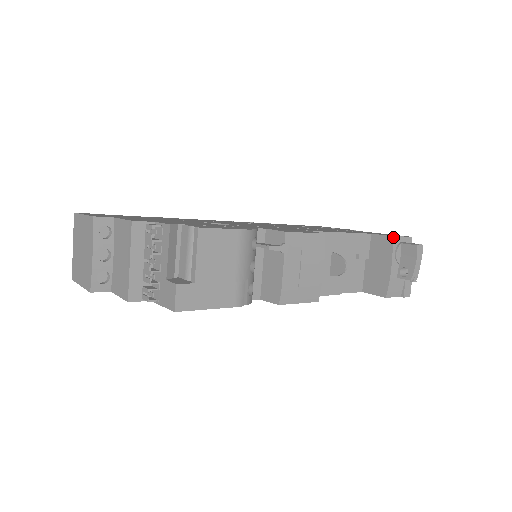
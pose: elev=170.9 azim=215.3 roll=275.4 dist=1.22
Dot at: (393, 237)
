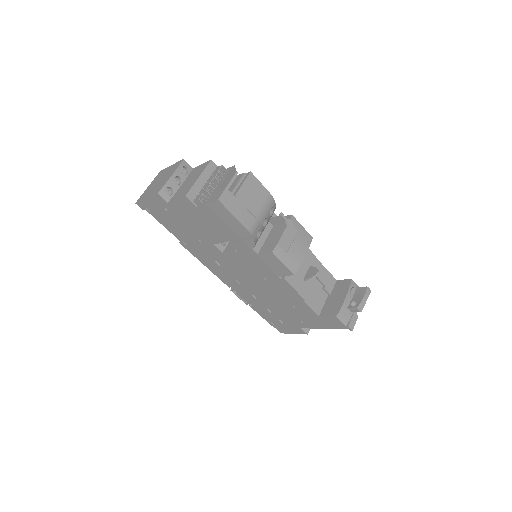
Dot at: (352, 280)
